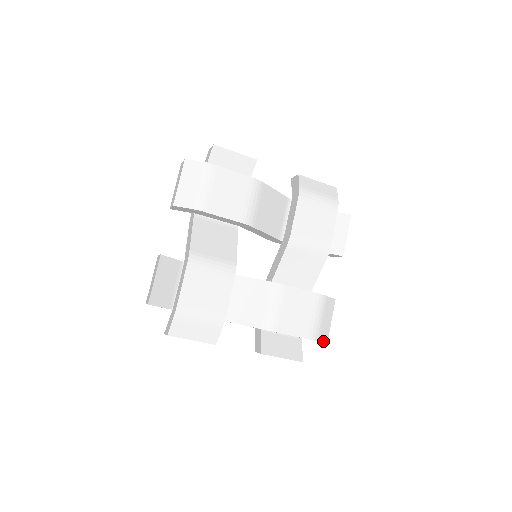
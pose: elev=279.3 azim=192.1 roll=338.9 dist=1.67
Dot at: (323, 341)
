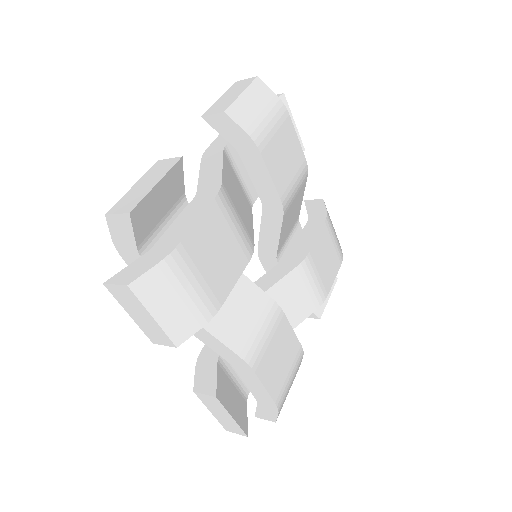
Dot at: (277, 416)
